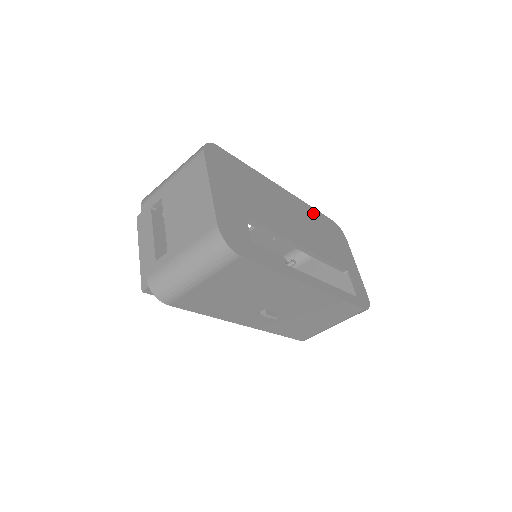
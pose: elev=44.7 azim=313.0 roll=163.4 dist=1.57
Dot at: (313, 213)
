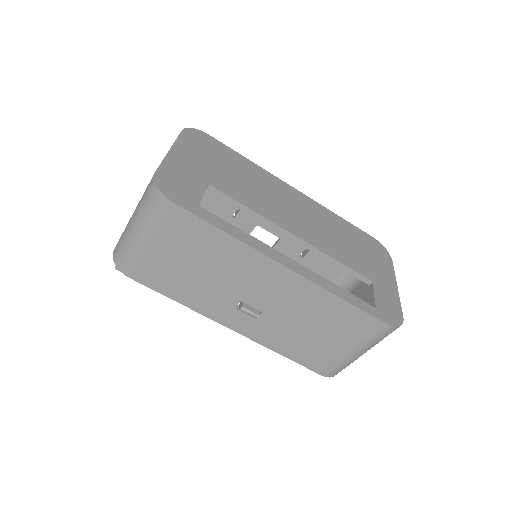
Dot at: (337, 220)
